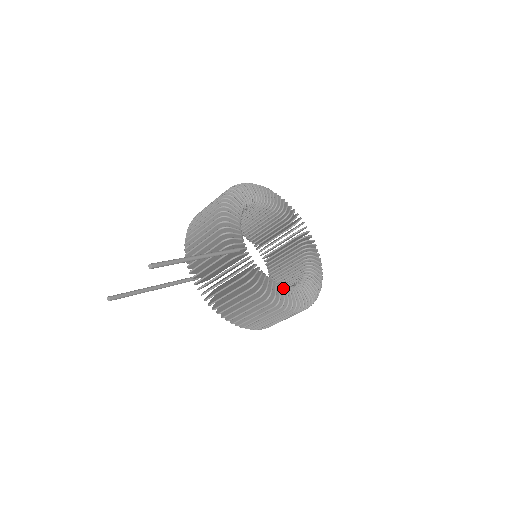
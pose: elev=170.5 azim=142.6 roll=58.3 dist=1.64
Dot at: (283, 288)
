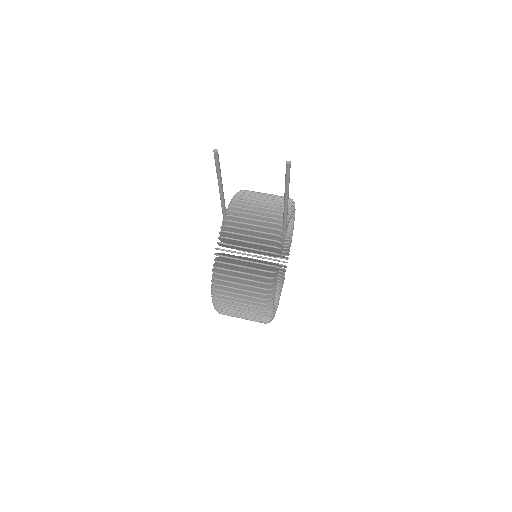
Dot at: occluded
